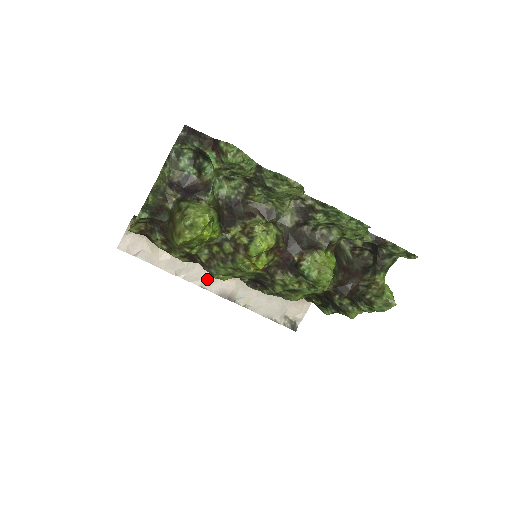
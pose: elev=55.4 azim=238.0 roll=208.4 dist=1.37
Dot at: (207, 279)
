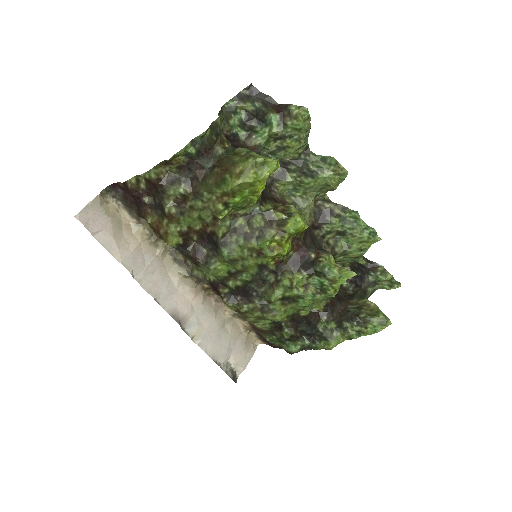
Dot at: (163, 292)
